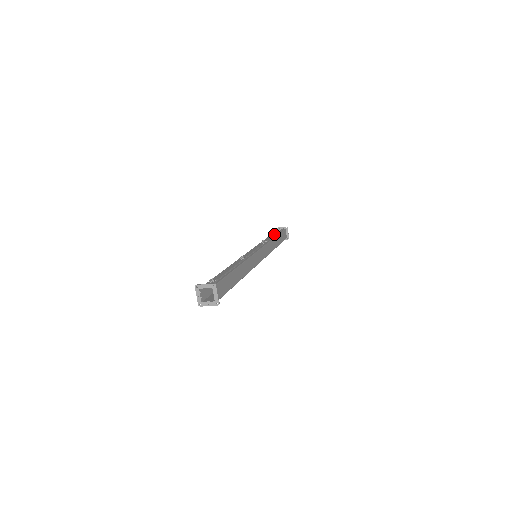
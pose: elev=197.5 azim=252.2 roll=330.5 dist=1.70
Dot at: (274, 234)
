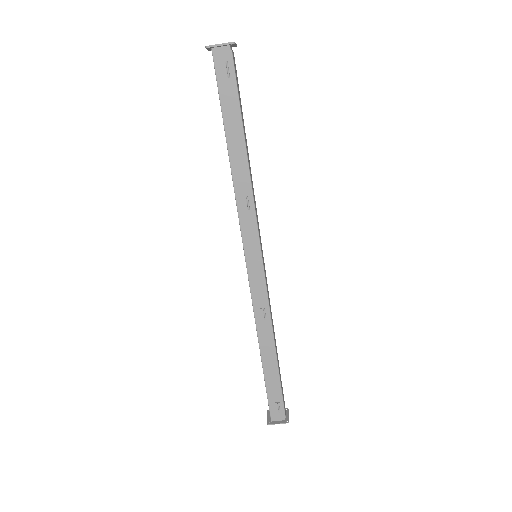
Dot at: occluded
